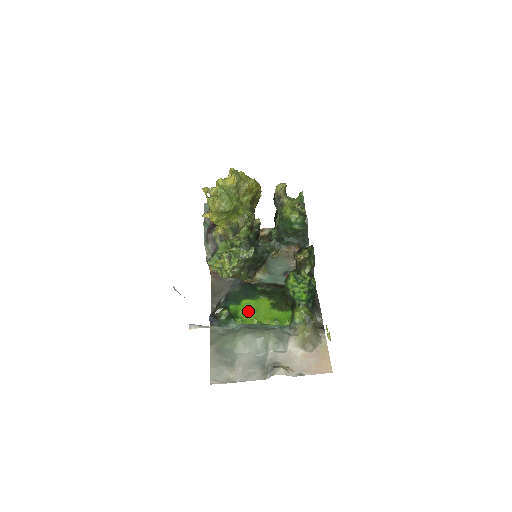
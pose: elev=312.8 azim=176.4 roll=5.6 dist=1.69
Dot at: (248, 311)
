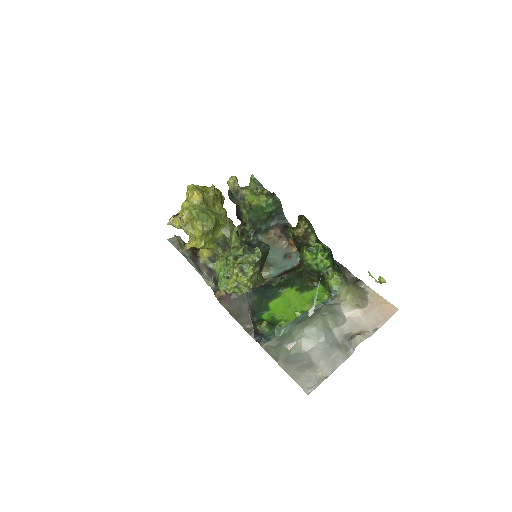
Dot at: (282, 310)
